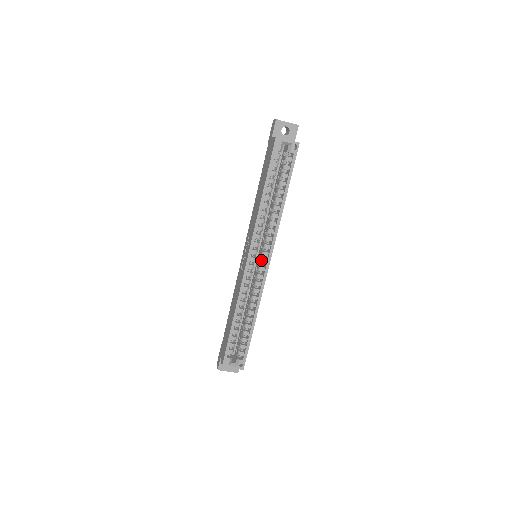
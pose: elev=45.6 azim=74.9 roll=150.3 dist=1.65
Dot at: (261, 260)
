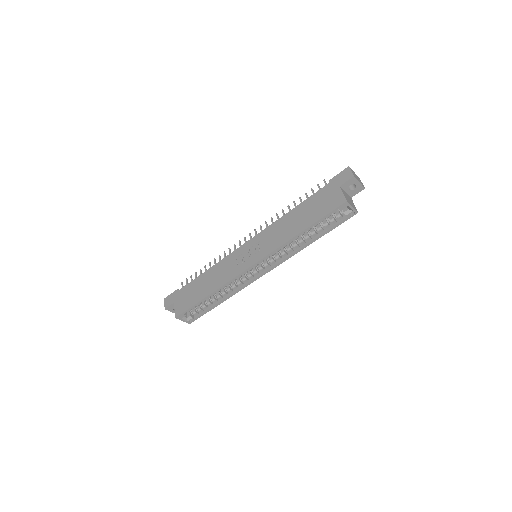
Dot at: (261, 268)
